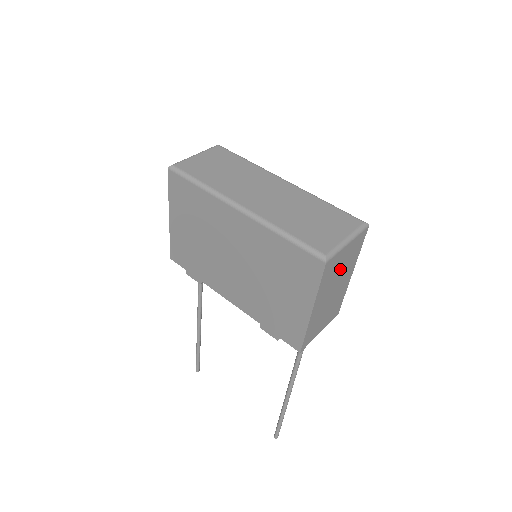
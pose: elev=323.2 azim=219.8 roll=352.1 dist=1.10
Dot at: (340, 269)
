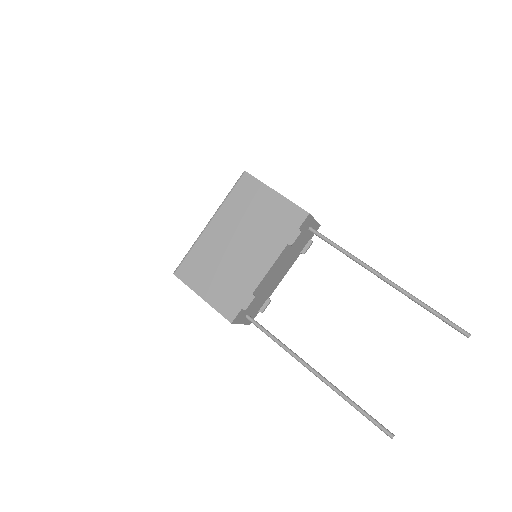
Dot at: occluded
